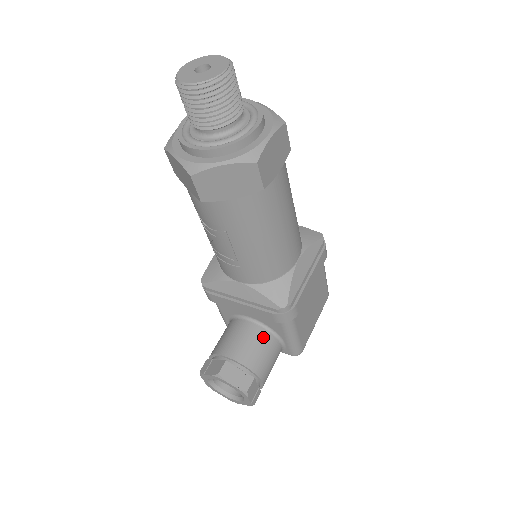
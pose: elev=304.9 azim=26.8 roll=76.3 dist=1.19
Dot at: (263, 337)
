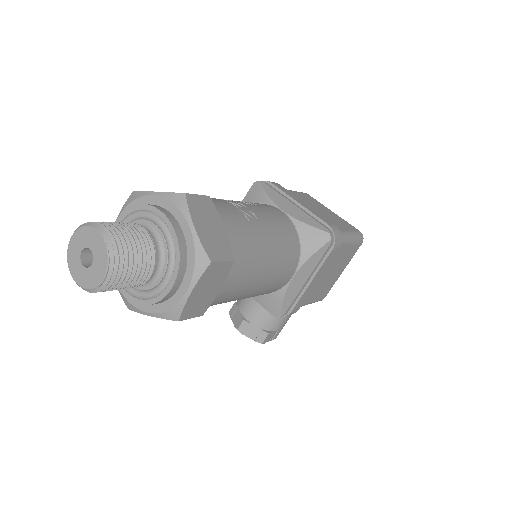
Dot at: occluded
